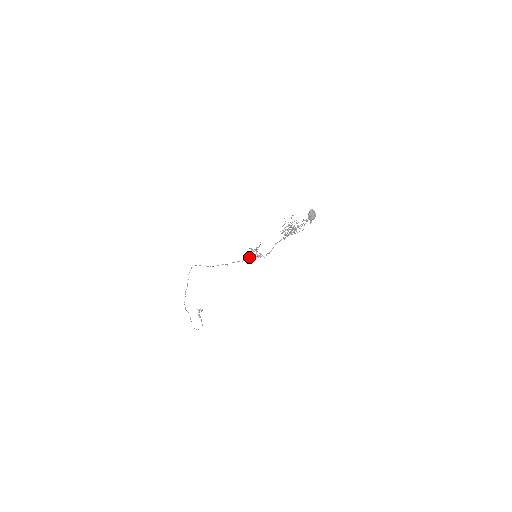
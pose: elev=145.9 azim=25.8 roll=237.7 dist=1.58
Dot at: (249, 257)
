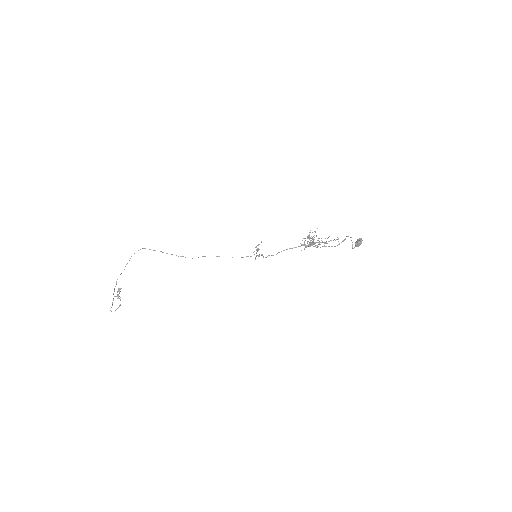
Dot at: (248, 256)
